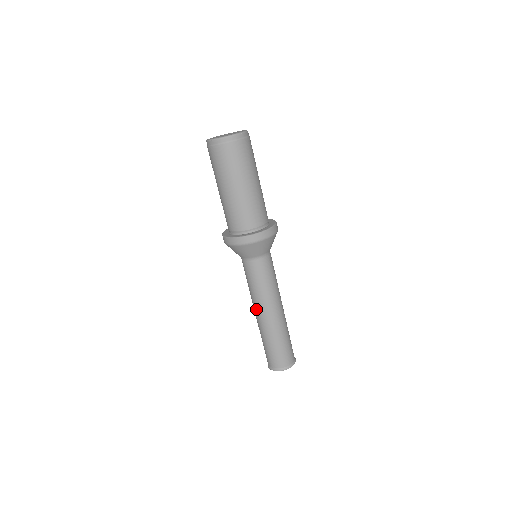
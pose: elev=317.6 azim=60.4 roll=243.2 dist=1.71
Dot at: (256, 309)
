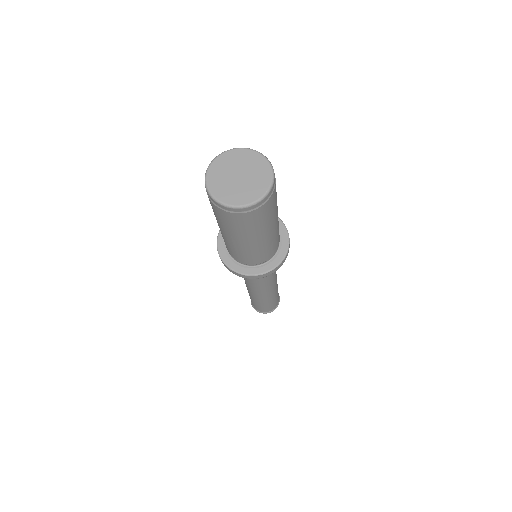
Dot at: (260, 293)
